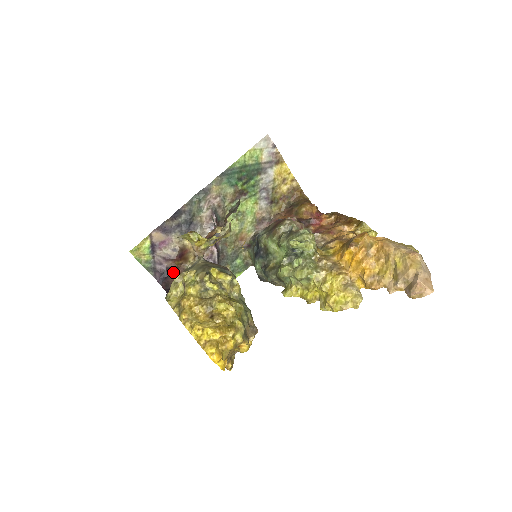
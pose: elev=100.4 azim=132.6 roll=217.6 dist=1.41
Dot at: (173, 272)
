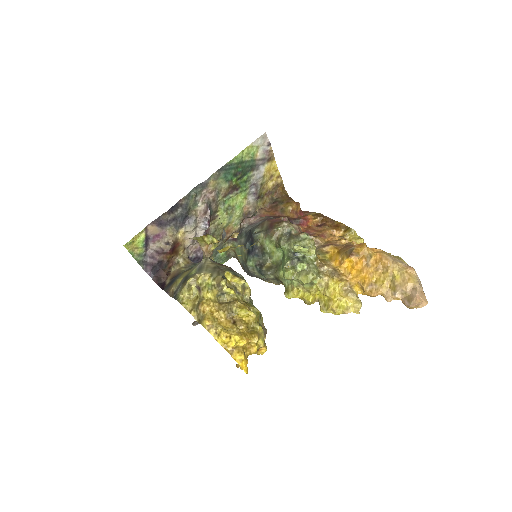
Dot at: (164, 265)
